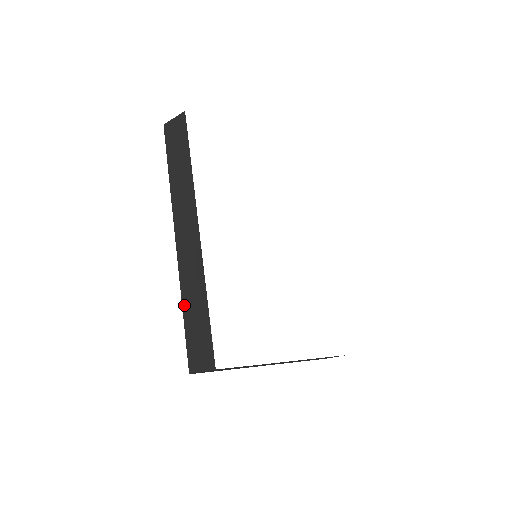
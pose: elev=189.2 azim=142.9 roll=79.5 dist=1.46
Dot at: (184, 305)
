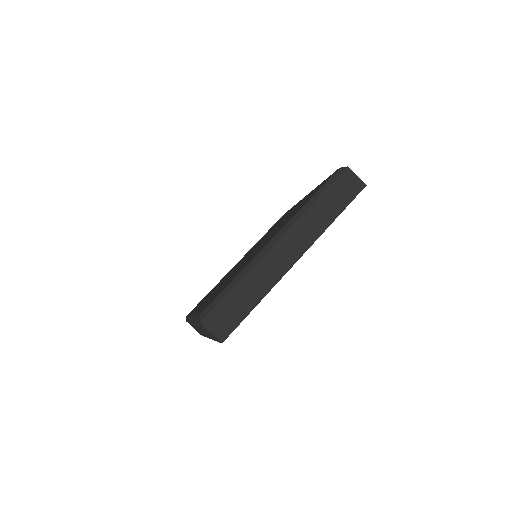
Dot at: (242, 283)
